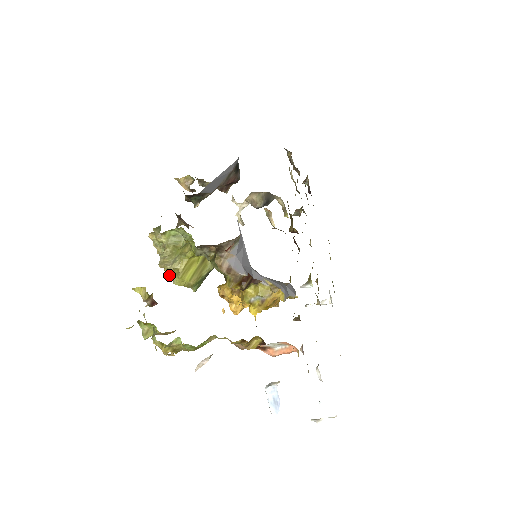
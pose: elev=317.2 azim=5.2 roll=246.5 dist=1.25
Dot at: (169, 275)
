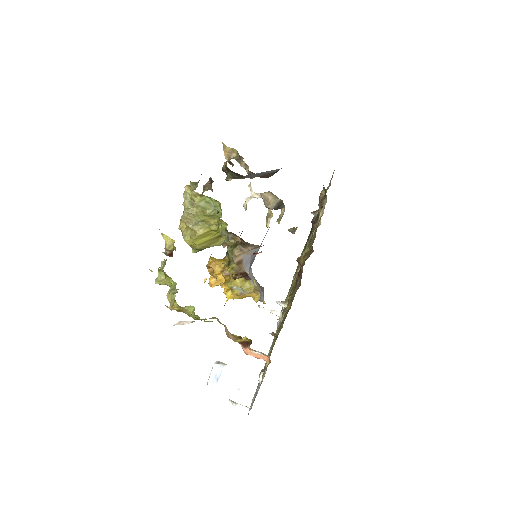
Dot at: (183, 229)
